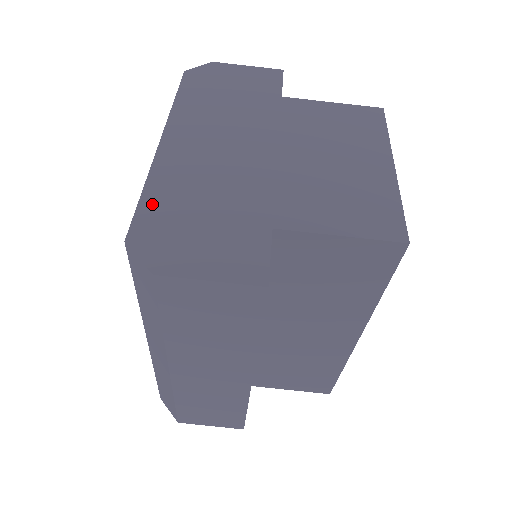
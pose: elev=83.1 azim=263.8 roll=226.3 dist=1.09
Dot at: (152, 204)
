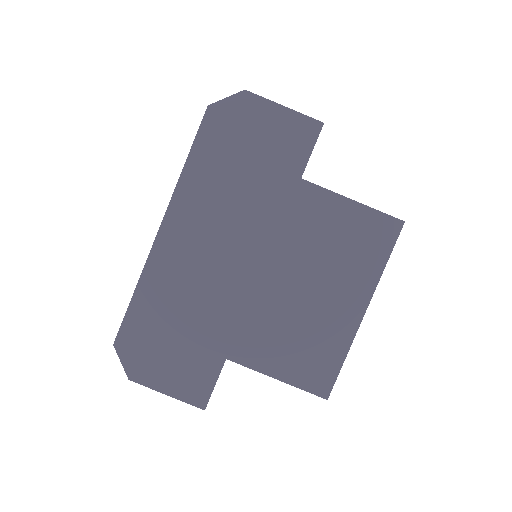
Dot at: (139, 311)
